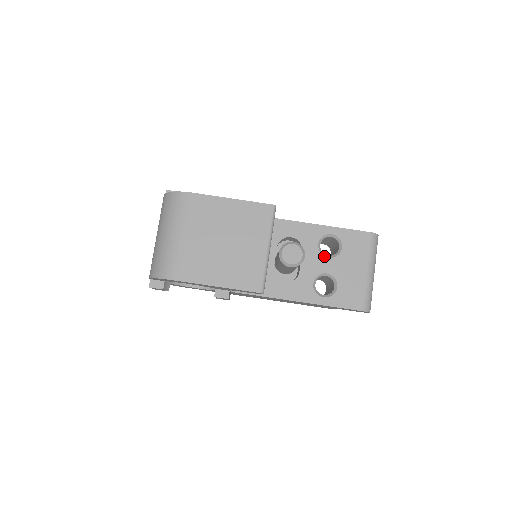
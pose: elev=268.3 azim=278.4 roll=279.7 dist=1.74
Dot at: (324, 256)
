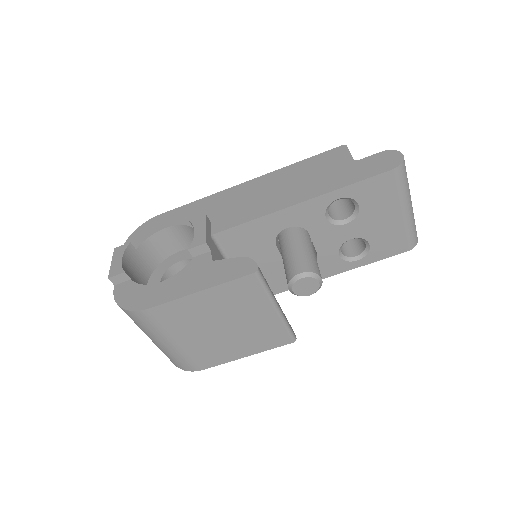
Dot at: (339, 225)
